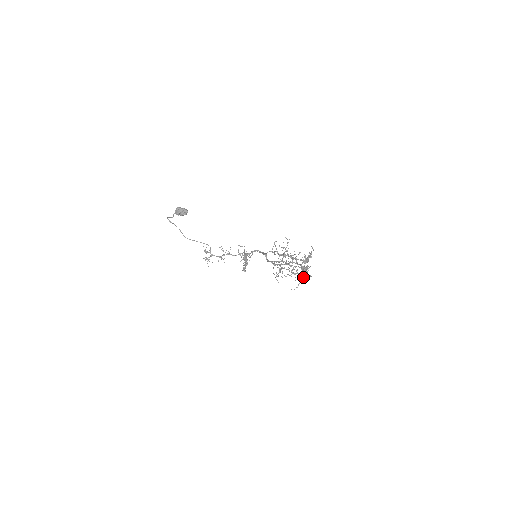
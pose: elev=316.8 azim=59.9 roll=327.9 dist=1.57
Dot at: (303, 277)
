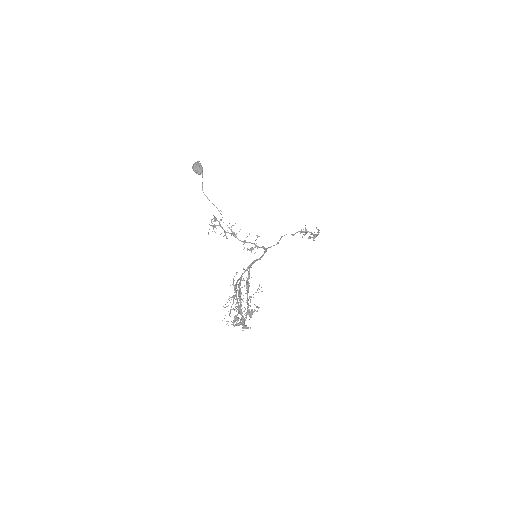
Dot at: (242, 323)
